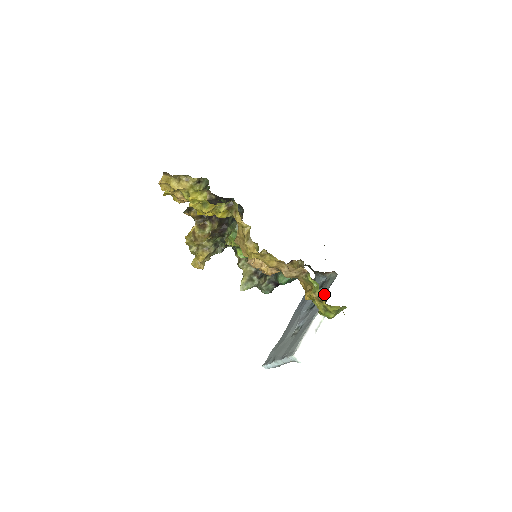
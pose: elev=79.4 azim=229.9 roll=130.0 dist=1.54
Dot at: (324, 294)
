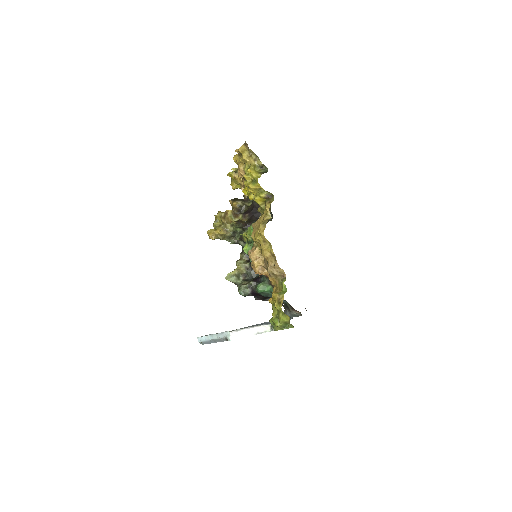
Dot at: occluded
